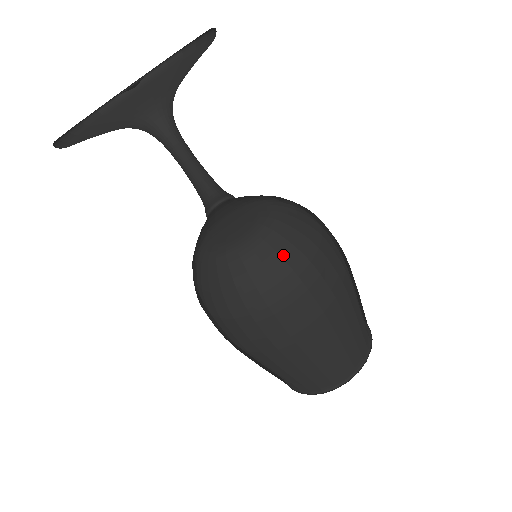
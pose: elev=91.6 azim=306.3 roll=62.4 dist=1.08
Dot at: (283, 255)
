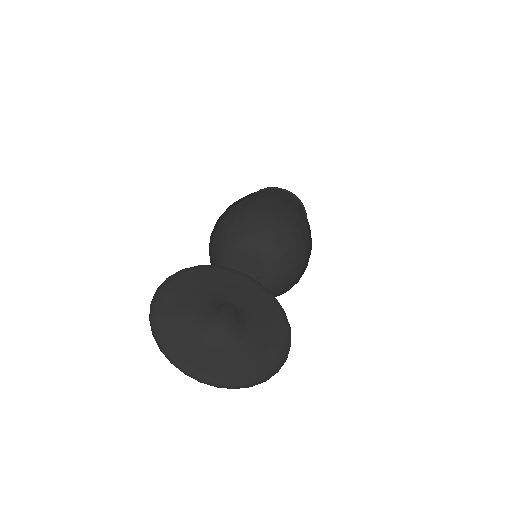
Dot at: (296, 255)
